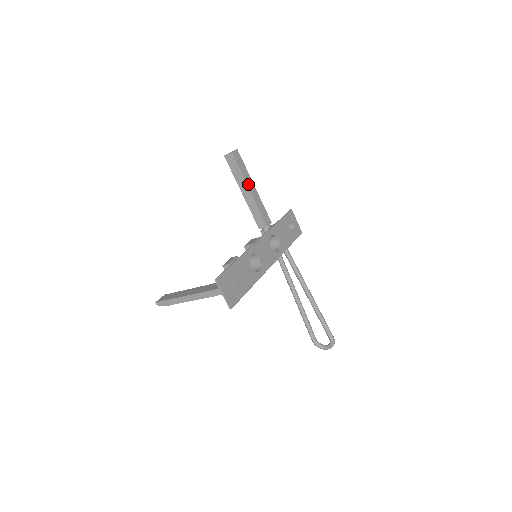
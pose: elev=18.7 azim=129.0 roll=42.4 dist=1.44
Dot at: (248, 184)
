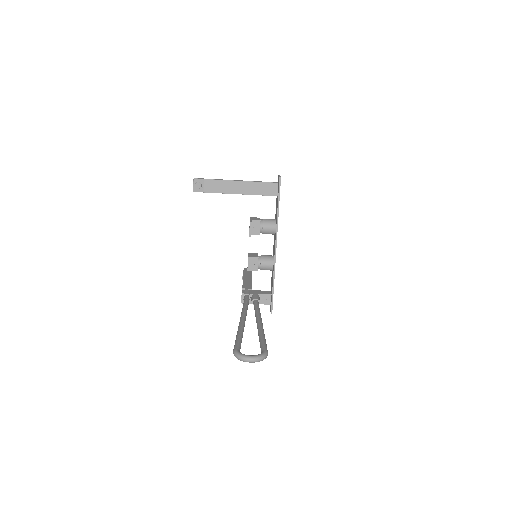
Dot at: occluded
